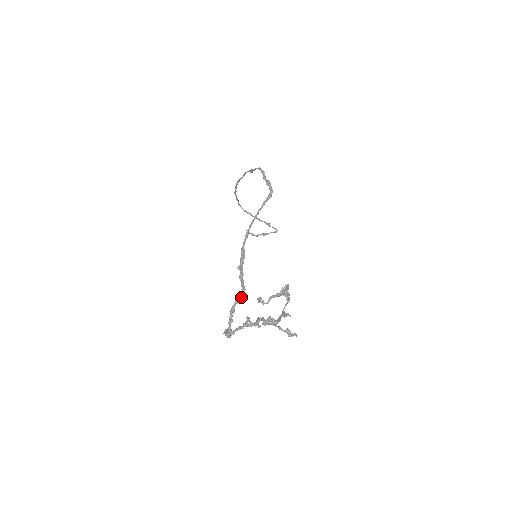
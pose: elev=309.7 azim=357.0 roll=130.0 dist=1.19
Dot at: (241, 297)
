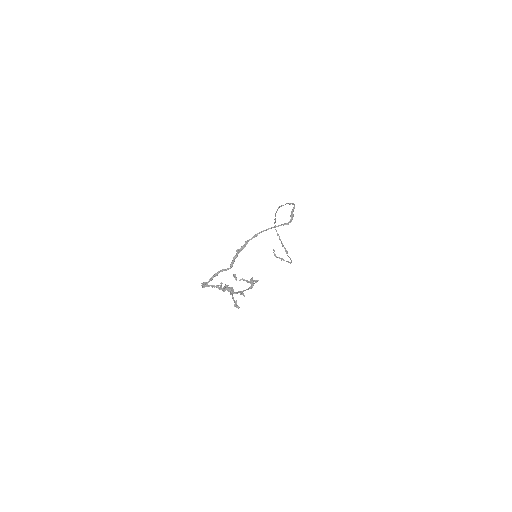
Dot at: (227, 269)
